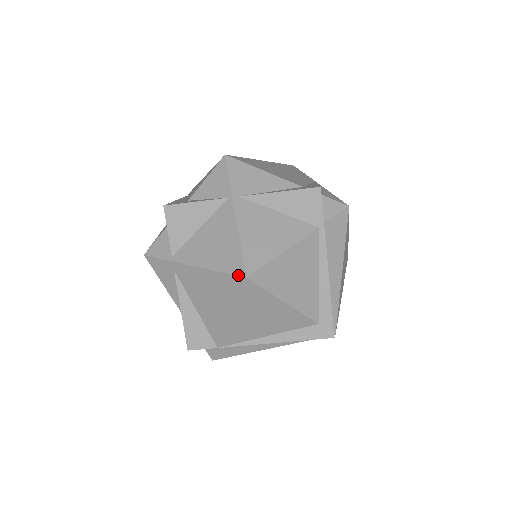
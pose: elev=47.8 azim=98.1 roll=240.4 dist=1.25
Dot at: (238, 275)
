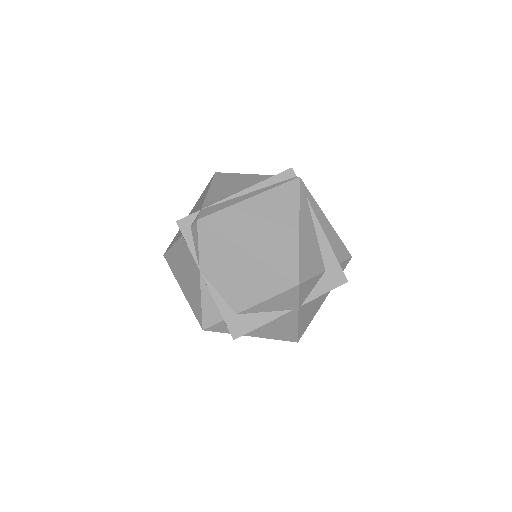
Dot at: occluded
